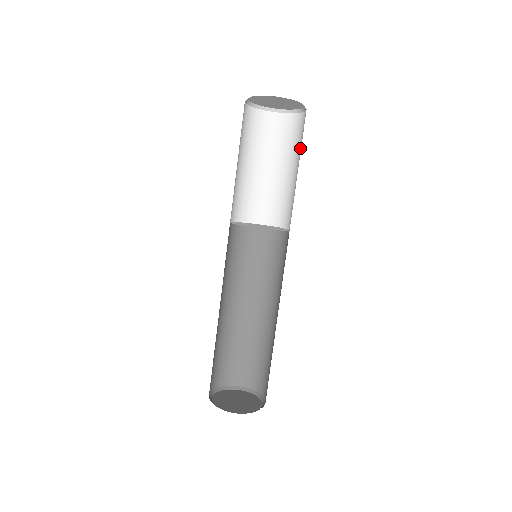
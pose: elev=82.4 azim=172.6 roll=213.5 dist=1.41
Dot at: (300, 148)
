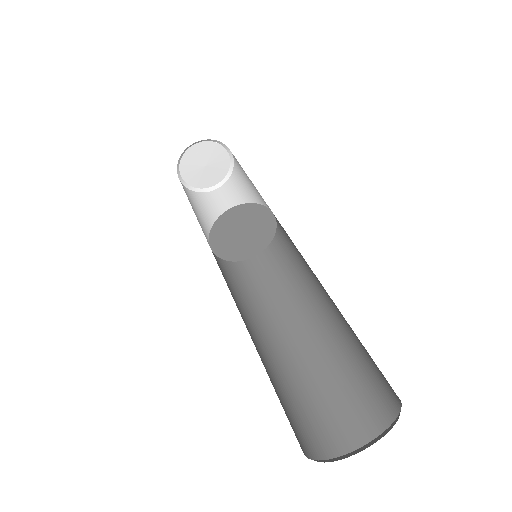
Dot at: (244, 173)
